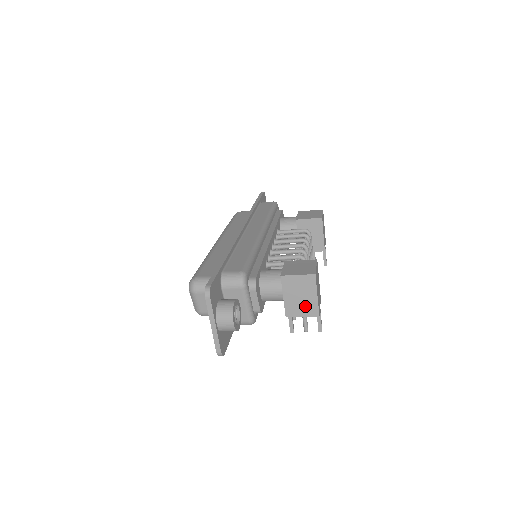
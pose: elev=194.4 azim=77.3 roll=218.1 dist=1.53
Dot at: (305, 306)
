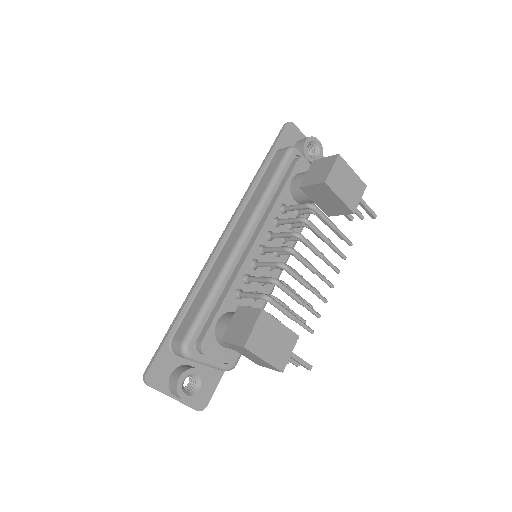
Dot at: (263, 363)
